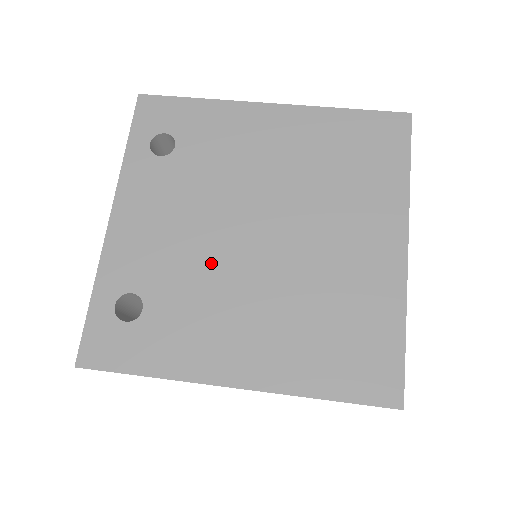
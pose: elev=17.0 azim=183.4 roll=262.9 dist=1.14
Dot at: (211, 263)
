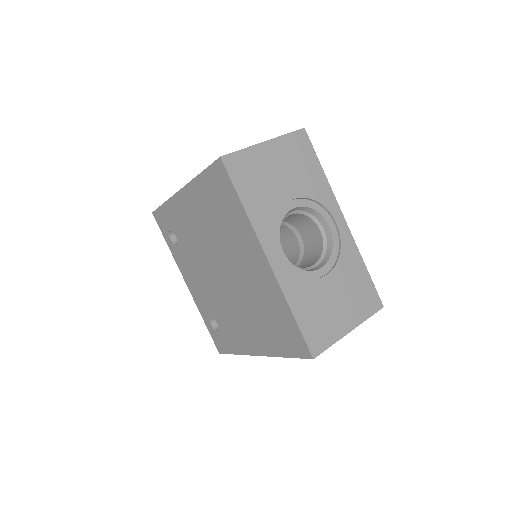
Dot at: (219, 296)
